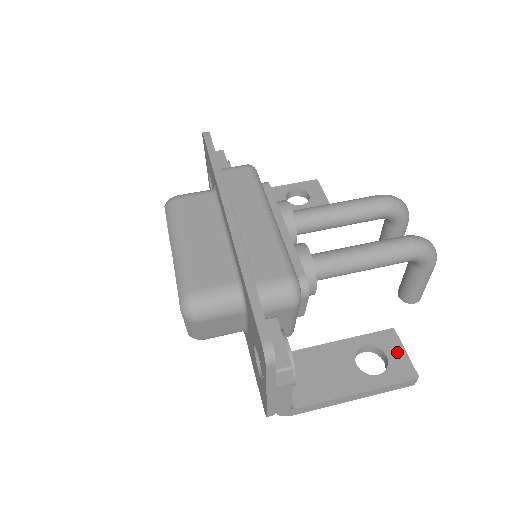
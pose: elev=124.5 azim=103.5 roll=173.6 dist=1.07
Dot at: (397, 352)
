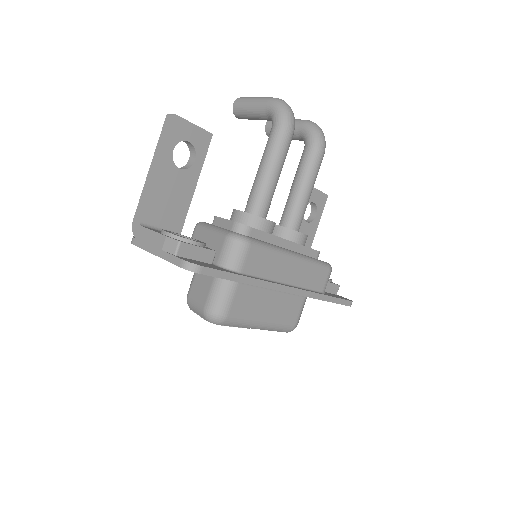
Dot at: (316, 195)
